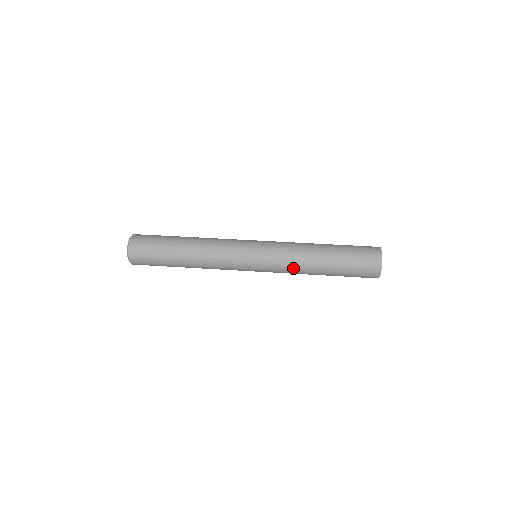
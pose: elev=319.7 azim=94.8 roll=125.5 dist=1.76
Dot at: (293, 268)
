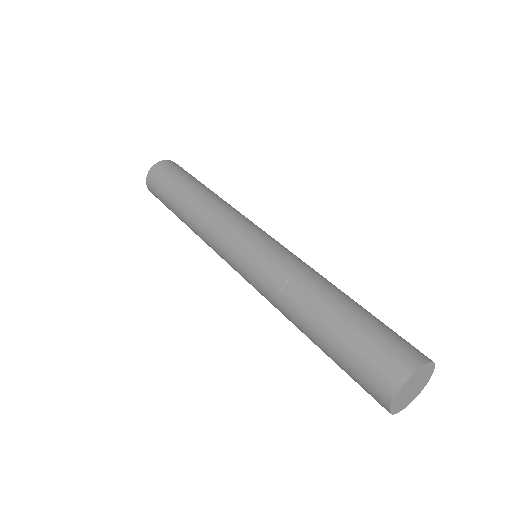
Dot at: (280, 283)
